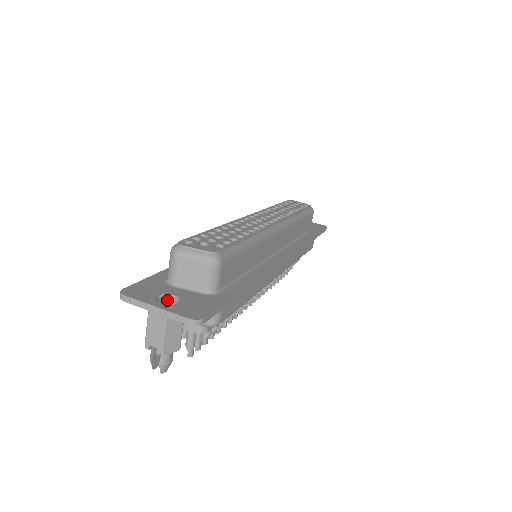
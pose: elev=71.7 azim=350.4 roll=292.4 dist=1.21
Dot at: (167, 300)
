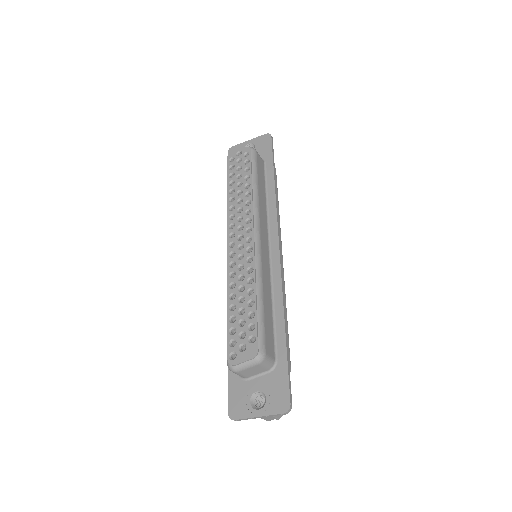
Dot at: (255, 396)
